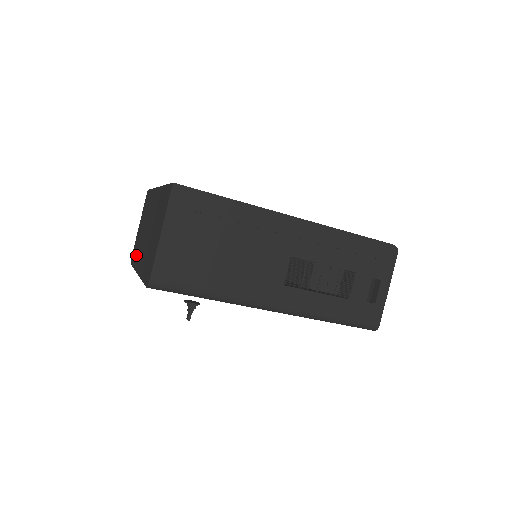
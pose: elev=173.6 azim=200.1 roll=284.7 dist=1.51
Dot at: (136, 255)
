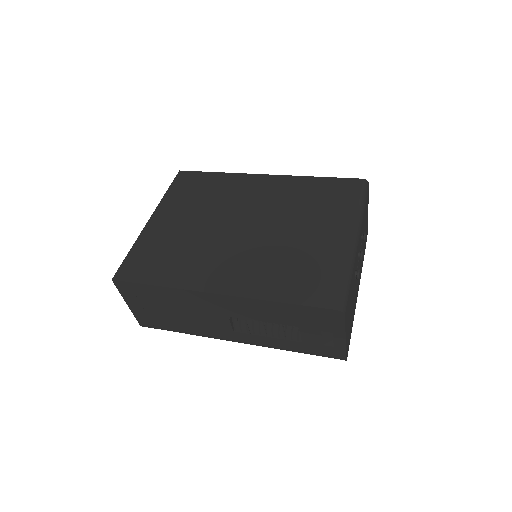
Dot at: occluded
